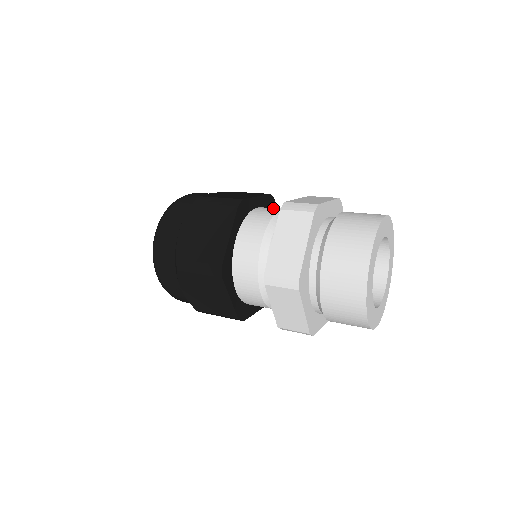
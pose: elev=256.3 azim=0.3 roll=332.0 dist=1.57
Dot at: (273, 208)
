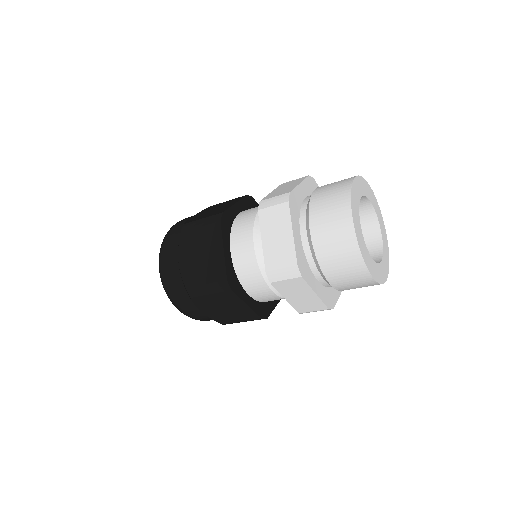
Dot at: (253, 208)
